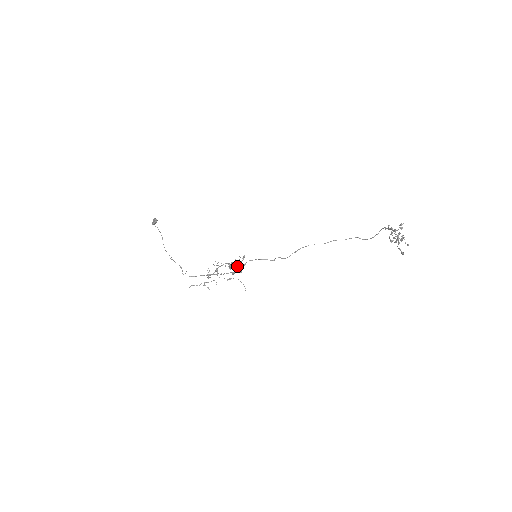
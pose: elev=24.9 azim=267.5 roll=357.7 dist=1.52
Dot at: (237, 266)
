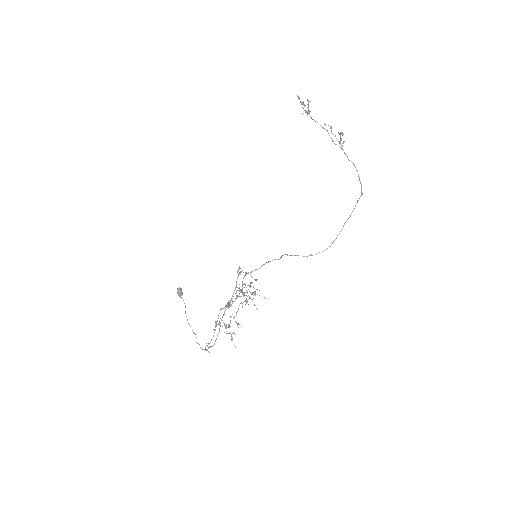
Dot at: (251, 294)
